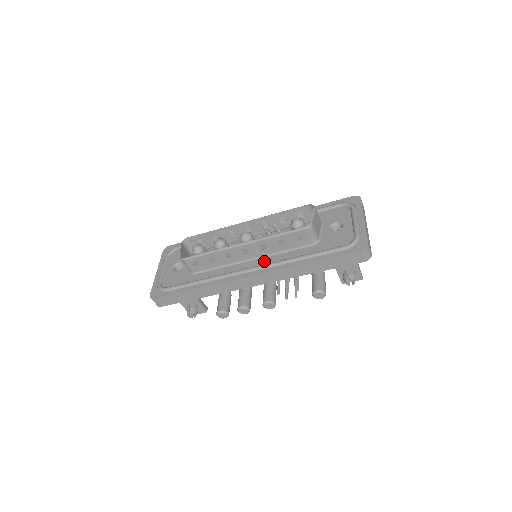
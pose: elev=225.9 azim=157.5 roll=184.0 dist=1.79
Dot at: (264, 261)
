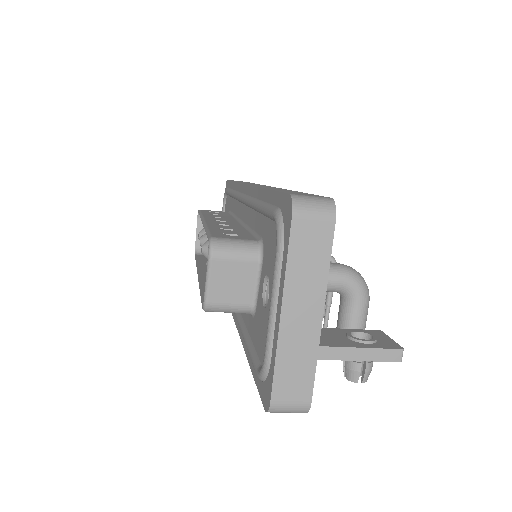
Dot at: occluded
